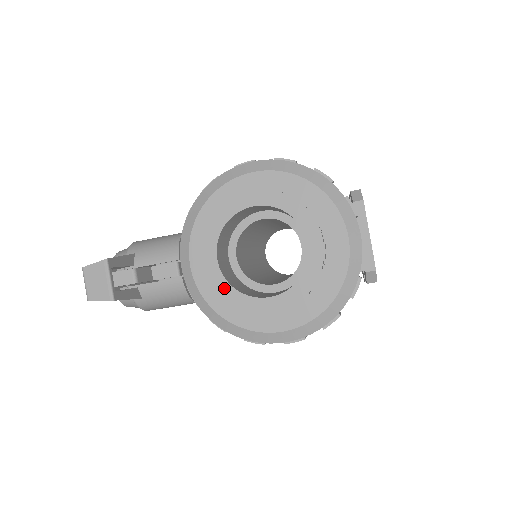
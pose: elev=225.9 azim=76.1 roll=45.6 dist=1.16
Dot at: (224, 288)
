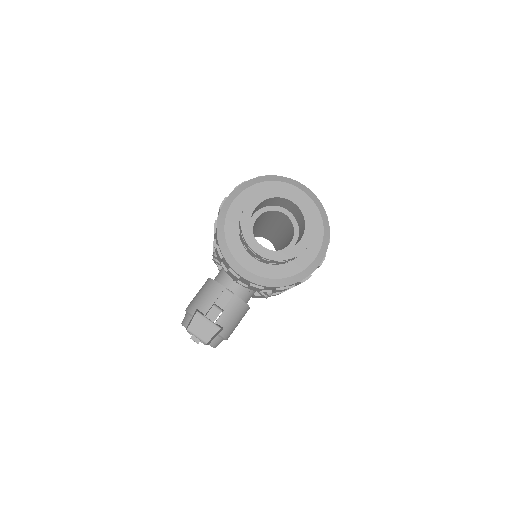
Dot at: (277, 255)
